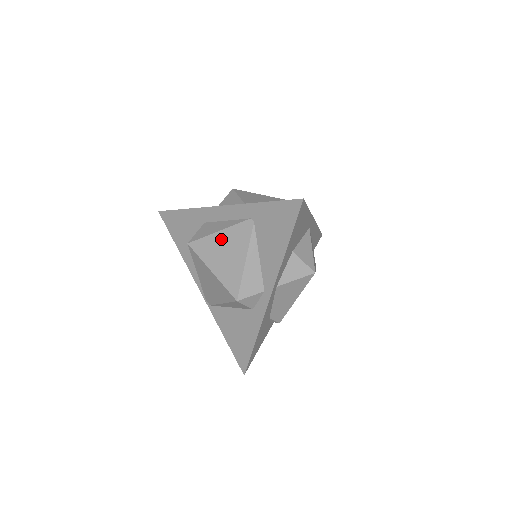
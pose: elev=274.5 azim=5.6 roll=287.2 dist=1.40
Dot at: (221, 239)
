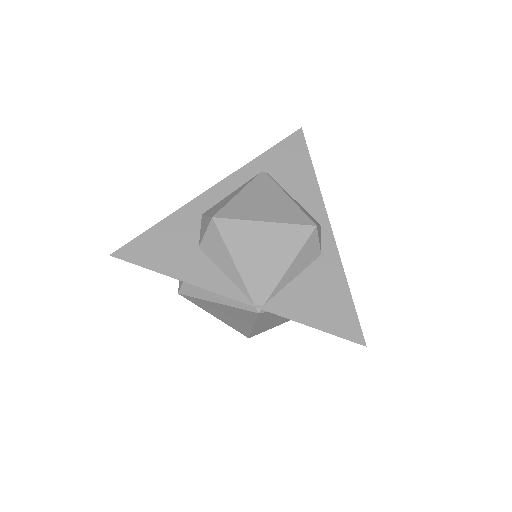
Dot at: (248, 196)
